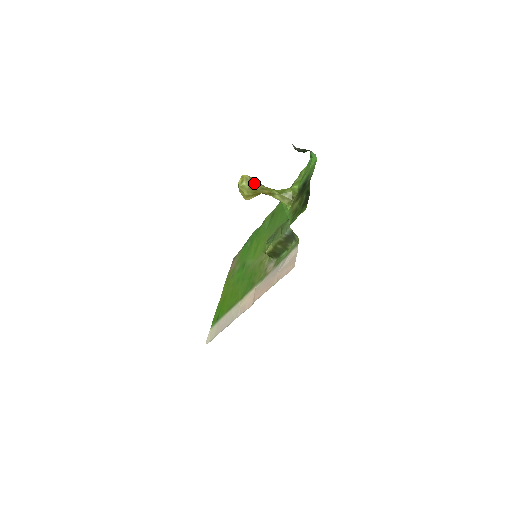
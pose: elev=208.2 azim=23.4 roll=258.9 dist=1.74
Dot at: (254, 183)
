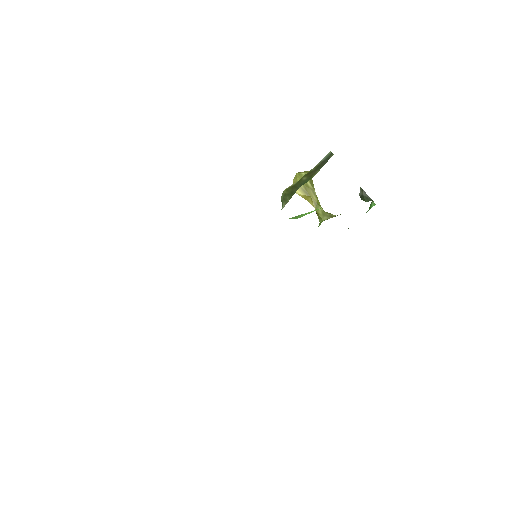
Dot at: (311, 180)
